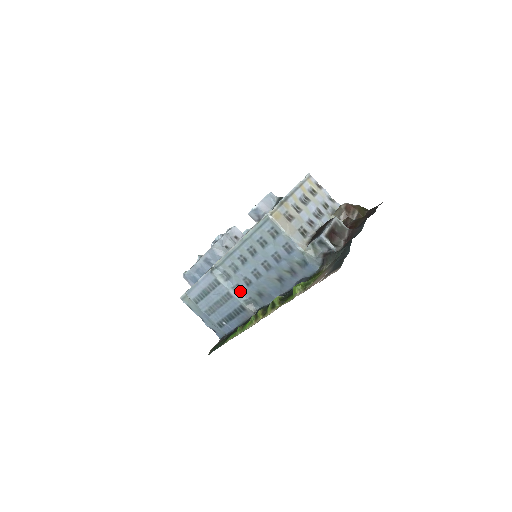
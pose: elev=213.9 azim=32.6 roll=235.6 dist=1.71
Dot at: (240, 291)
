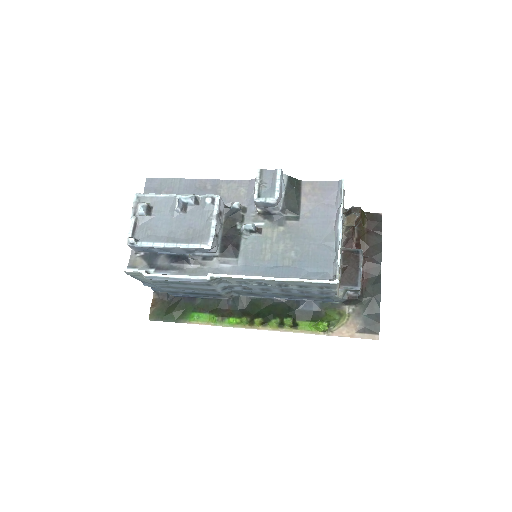
Dot at: (228, 288)
